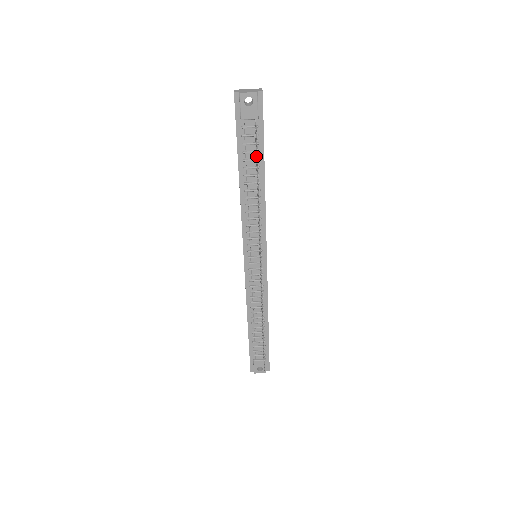
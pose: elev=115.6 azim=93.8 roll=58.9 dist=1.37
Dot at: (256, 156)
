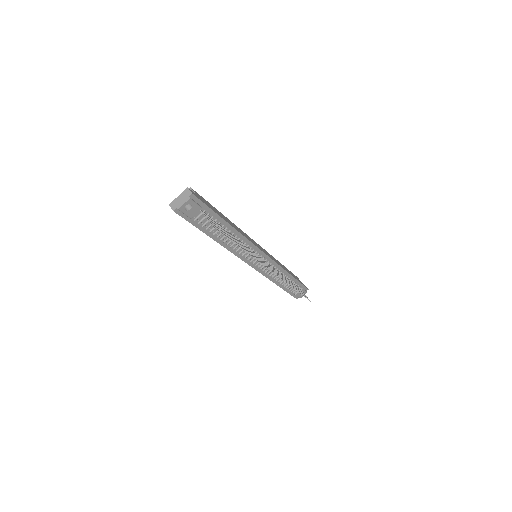
Dot at: (218, 225)
